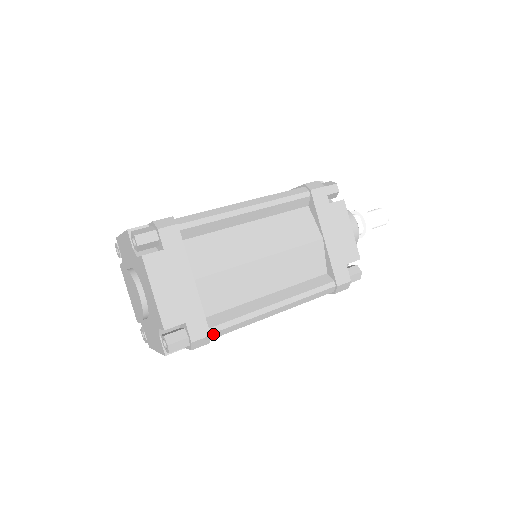
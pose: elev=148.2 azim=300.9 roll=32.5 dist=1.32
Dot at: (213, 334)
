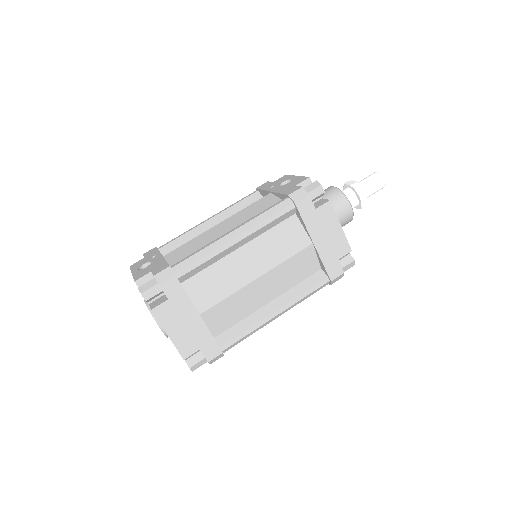
Dot at: (225, 350)
